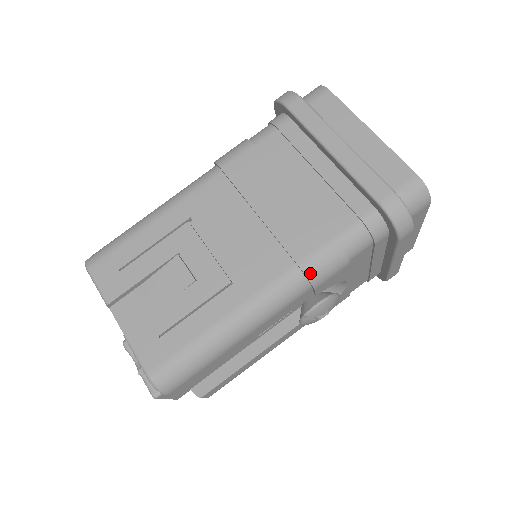
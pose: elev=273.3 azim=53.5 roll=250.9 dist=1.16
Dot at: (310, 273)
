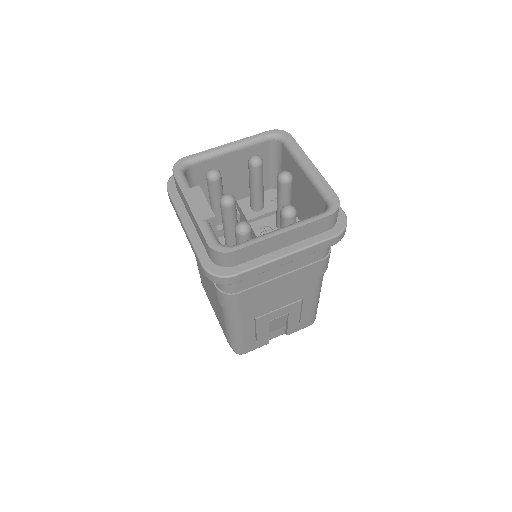
Dot at: occluded
